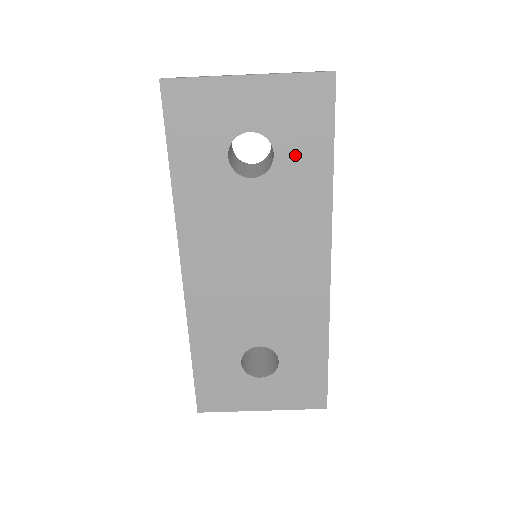
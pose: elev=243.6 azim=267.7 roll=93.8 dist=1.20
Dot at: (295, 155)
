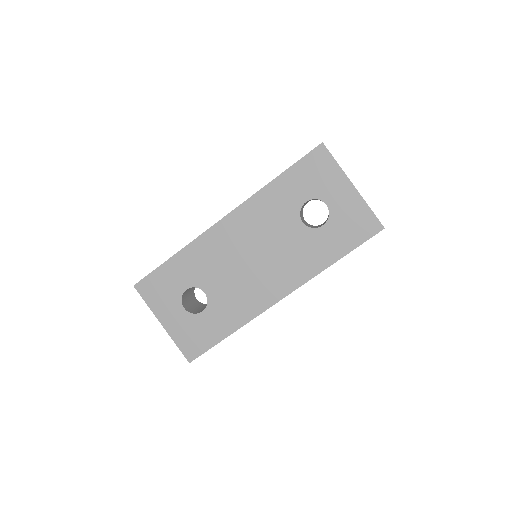
Dot at: (330, 237)
